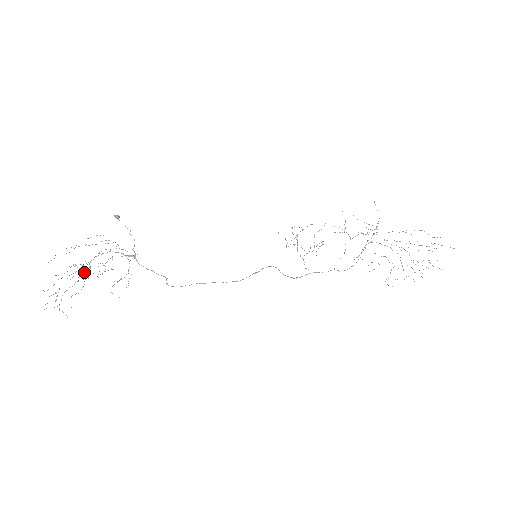
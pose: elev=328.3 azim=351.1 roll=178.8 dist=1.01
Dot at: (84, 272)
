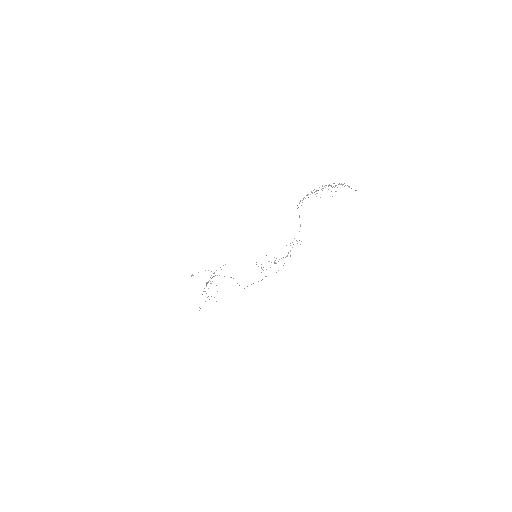
Dot at: occluded
